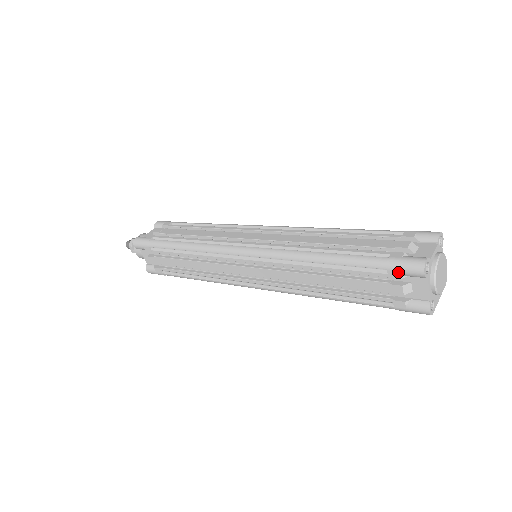
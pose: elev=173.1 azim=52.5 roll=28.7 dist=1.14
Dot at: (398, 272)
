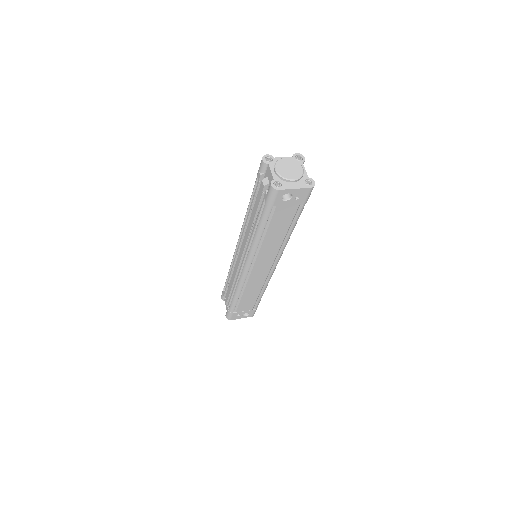
Dot at: (259, 172)
